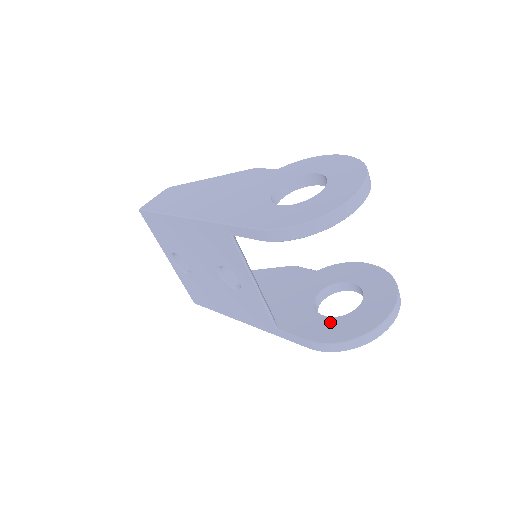
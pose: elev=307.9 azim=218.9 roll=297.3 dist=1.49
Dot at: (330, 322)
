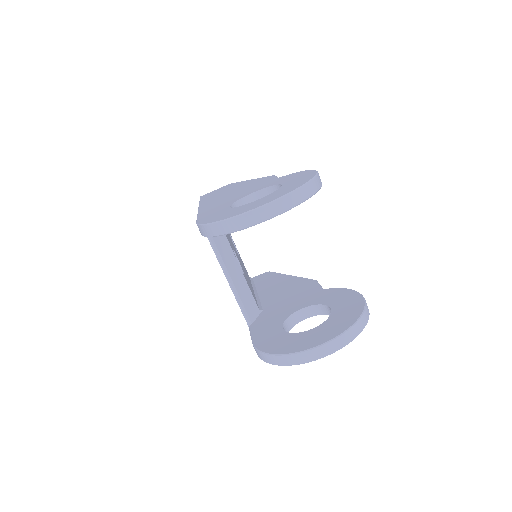
Dot at: (280, 335)
